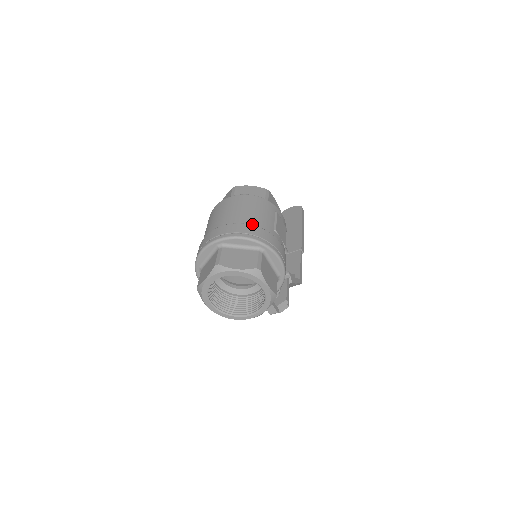
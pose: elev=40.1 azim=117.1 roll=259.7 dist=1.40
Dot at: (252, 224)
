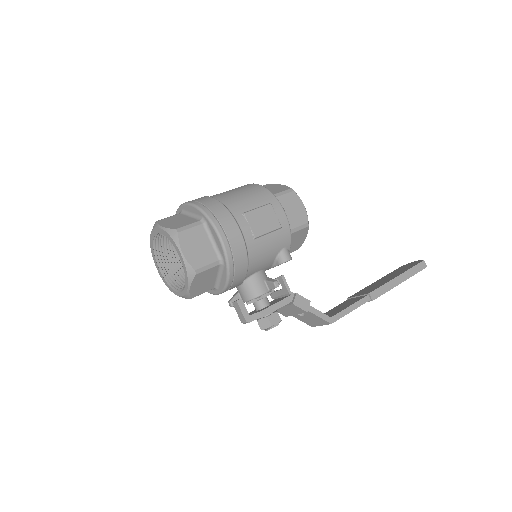
Dot at: (219, 200)
